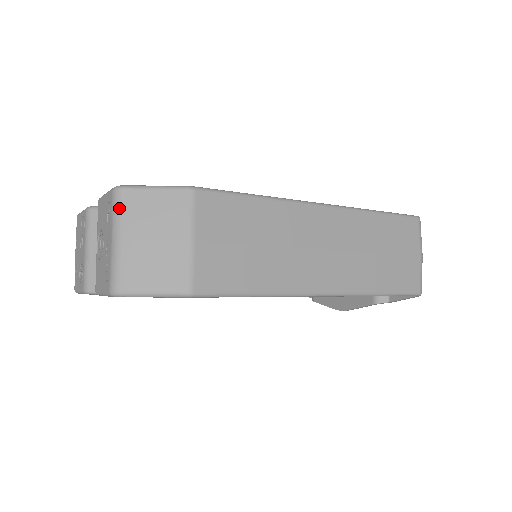
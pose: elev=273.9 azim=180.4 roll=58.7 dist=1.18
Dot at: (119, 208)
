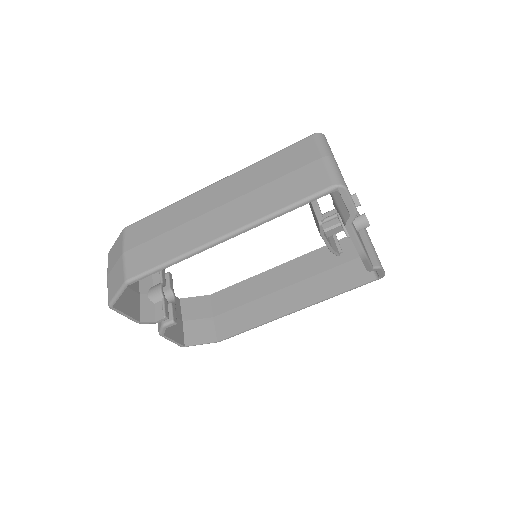
Dot at: (108, 263)
